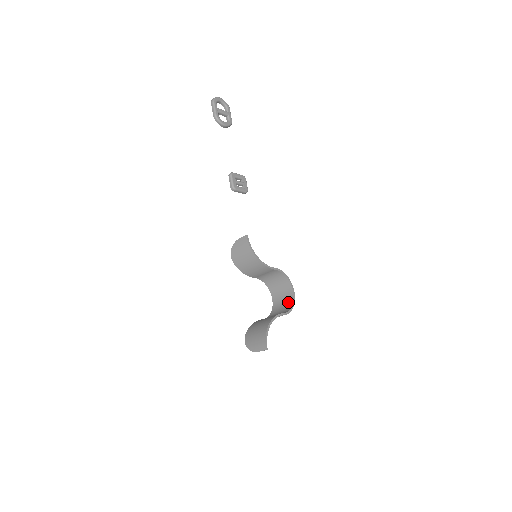
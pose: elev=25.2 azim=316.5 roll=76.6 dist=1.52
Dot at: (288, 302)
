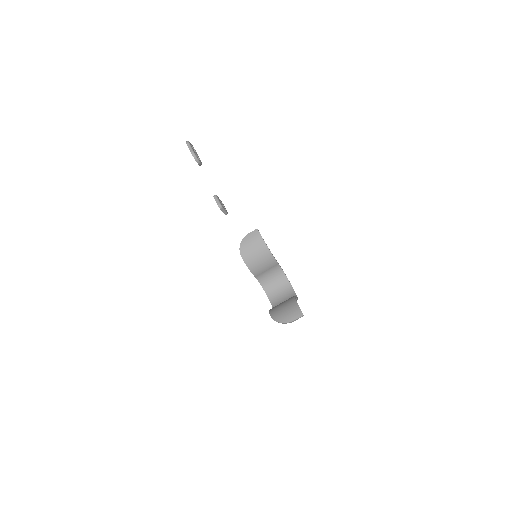
Dot at: (289, 295)
